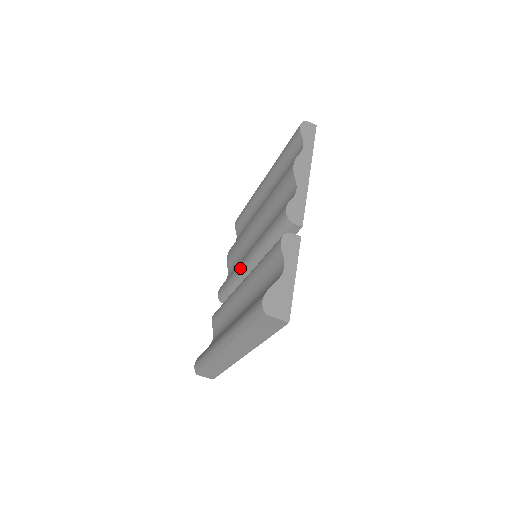
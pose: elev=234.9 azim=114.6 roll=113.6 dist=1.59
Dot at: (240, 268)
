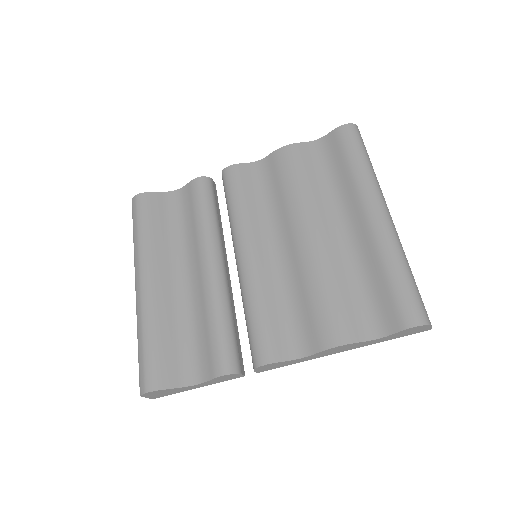
Dot at: (238, 238)
